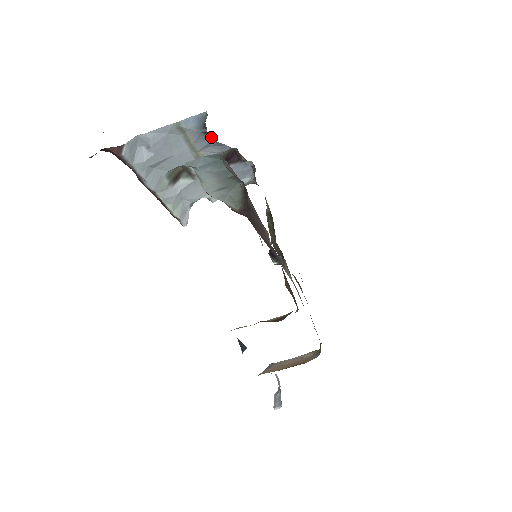
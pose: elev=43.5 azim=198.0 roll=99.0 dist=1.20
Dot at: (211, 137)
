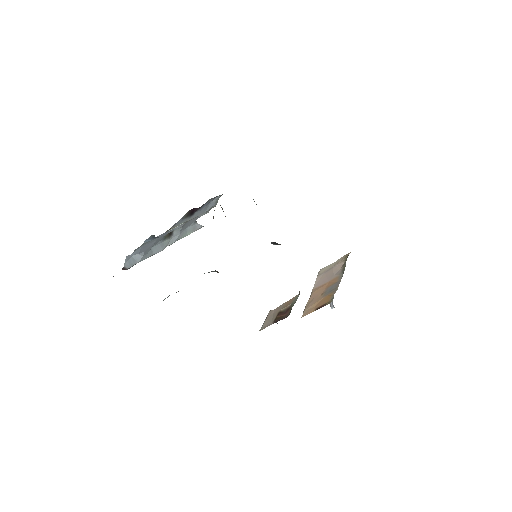
Dot at: occluded
